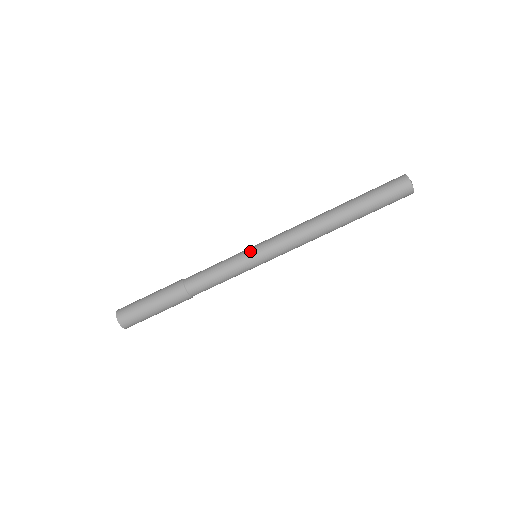
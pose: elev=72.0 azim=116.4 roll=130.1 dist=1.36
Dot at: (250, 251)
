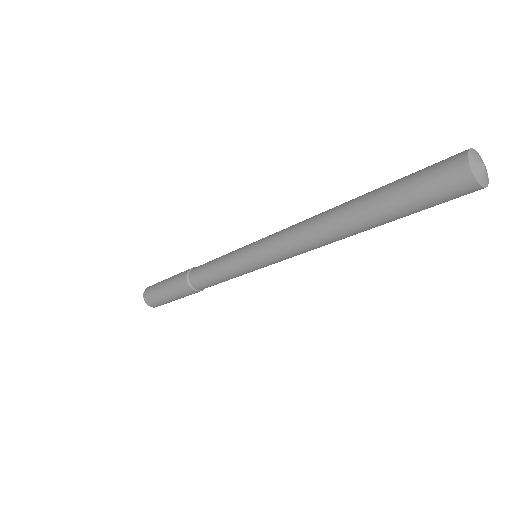
Dot at: (246, 263)
